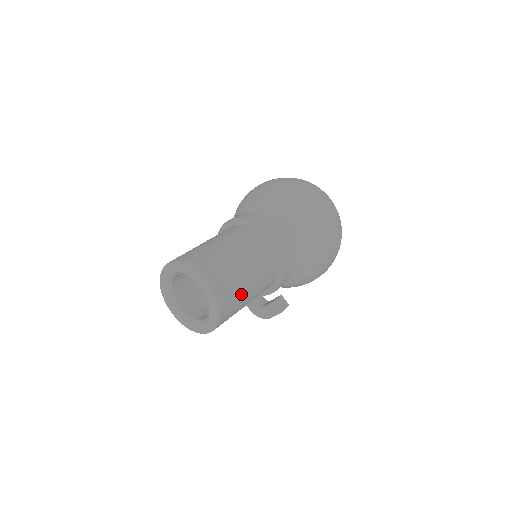
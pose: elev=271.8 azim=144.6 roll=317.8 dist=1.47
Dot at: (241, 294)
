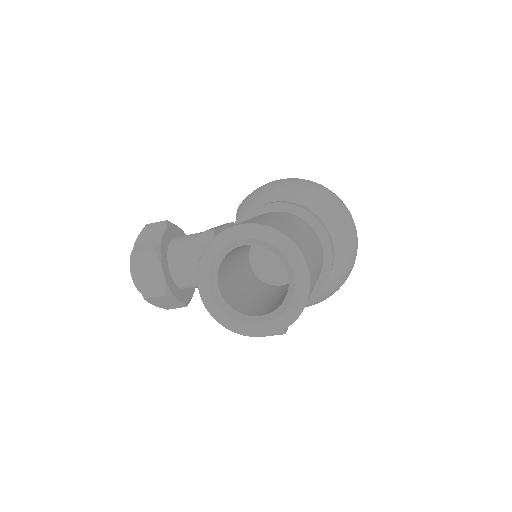
Dot at: occluded
